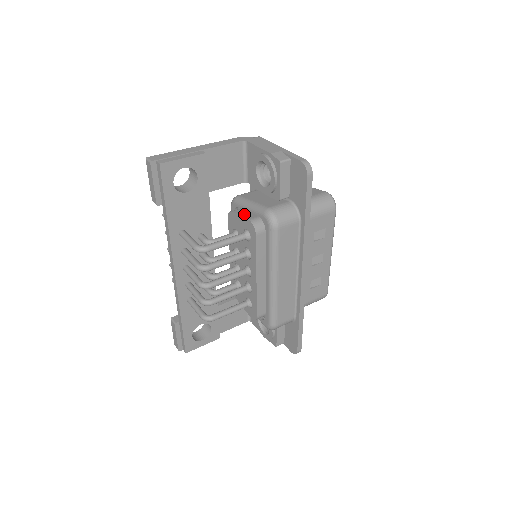
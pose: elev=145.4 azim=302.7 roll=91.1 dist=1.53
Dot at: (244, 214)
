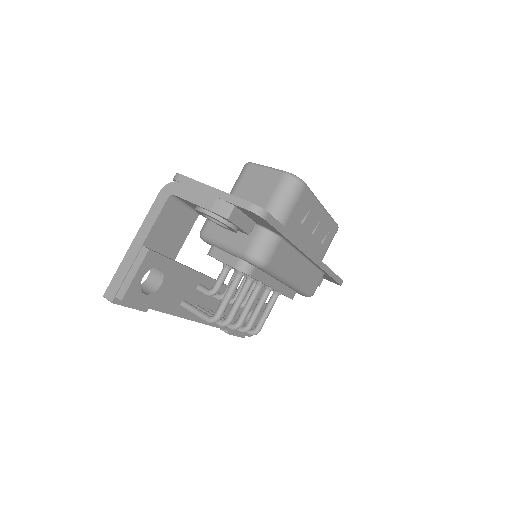
Dot at: (224, 257)
